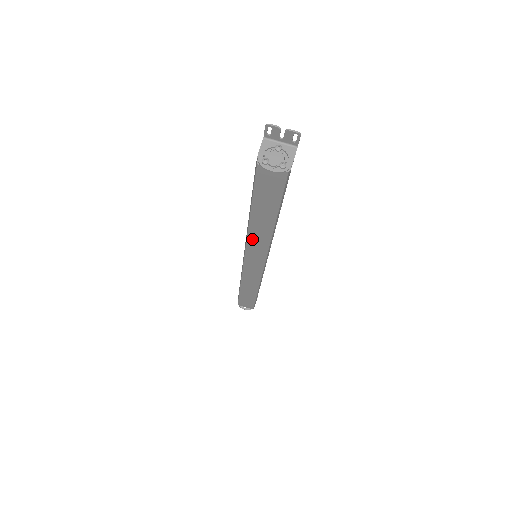
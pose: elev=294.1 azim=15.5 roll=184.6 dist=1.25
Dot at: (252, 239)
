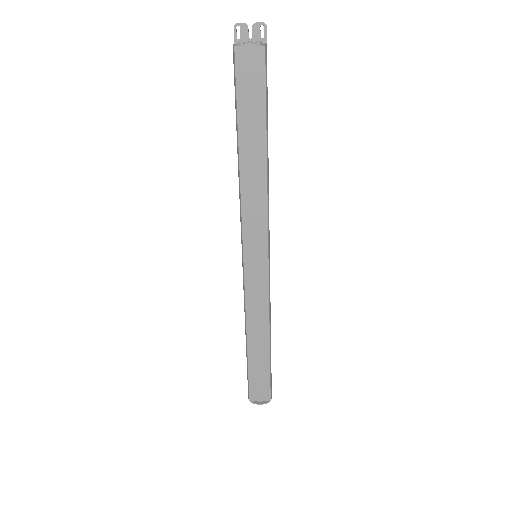
Dot at: (247, 203)
